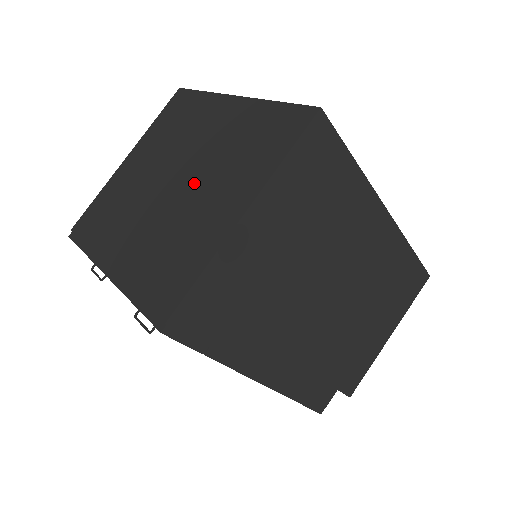
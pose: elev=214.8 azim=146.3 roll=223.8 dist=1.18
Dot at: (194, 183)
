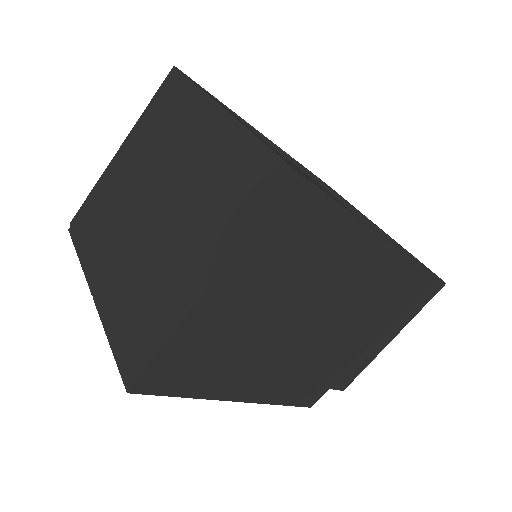
Dot at: (171, 221)
